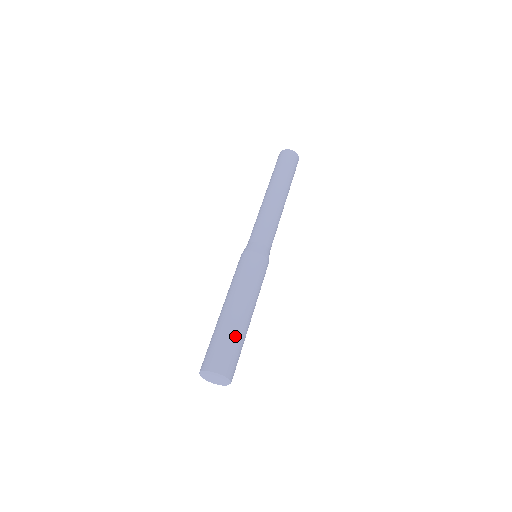
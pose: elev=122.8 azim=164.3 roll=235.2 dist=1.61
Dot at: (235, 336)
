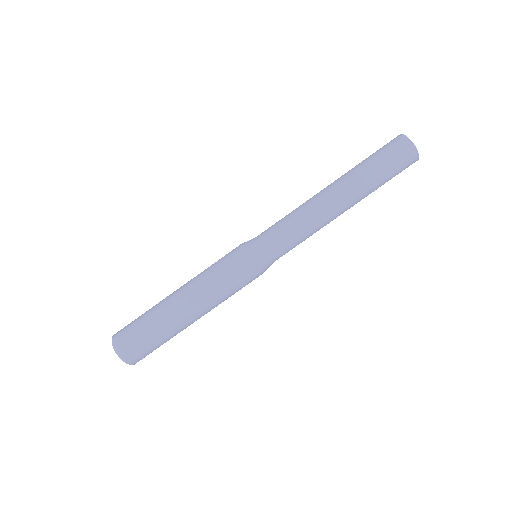
Dot at: (166, 337)
